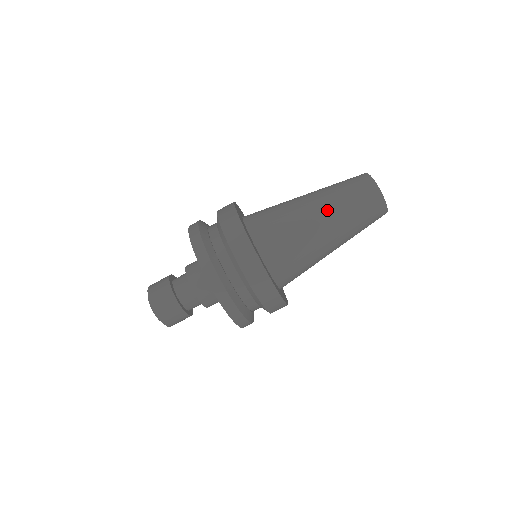
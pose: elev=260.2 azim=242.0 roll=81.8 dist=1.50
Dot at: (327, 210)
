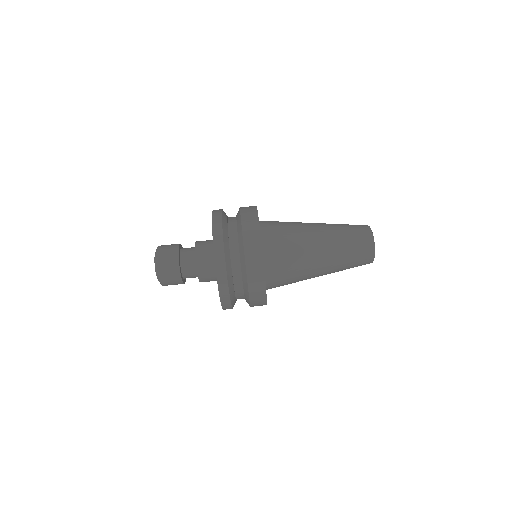
Dot at: (324, 225)
